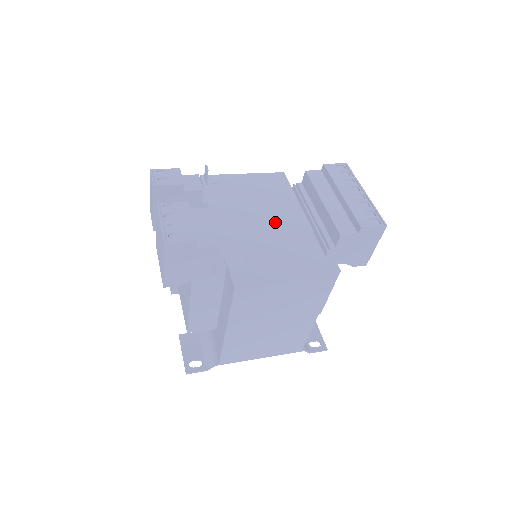
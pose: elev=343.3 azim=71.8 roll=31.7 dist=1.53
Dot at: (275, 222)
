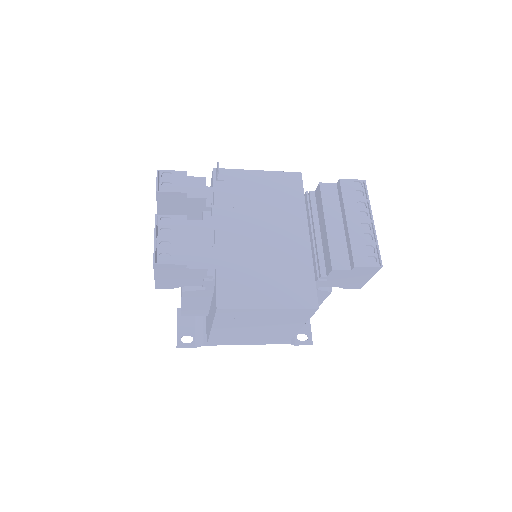
Dot at: (275, 236)
